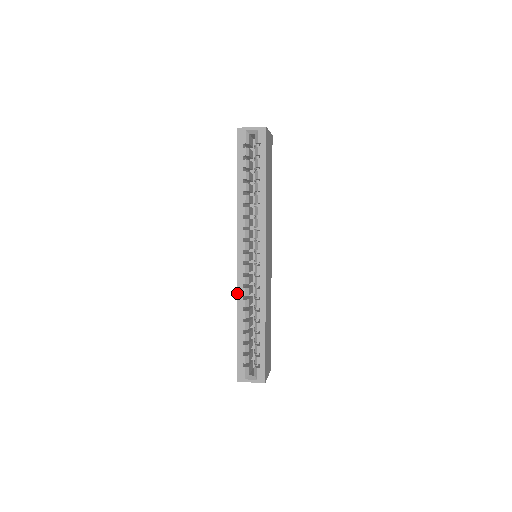
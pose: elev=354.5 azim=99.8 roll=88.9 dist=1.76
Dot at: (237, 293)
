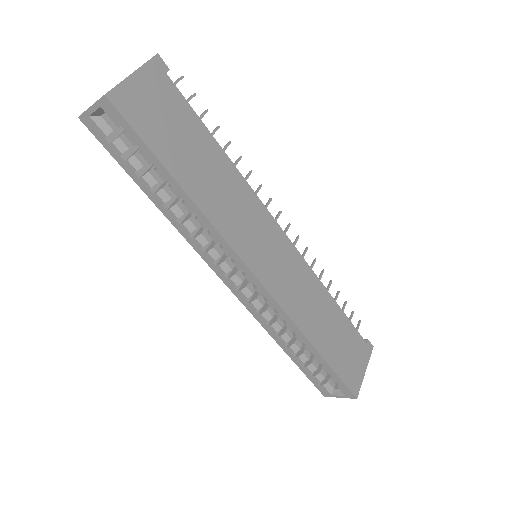
Dot at: occluded
